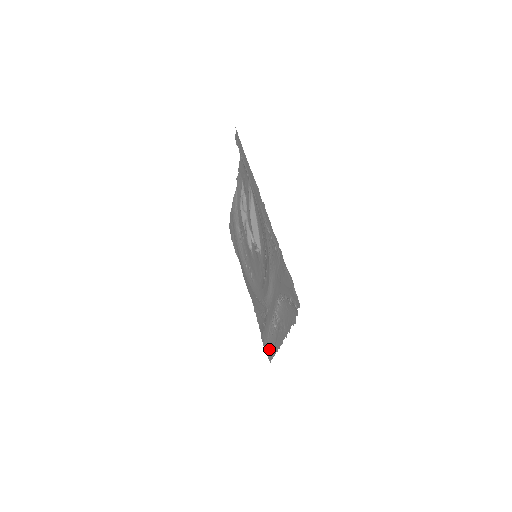
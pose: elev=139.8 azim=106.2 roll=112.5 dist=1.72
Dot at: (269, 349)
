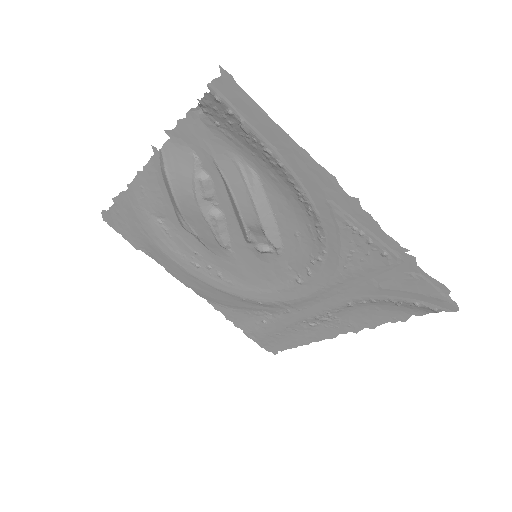
Dot at: (275, 343)
